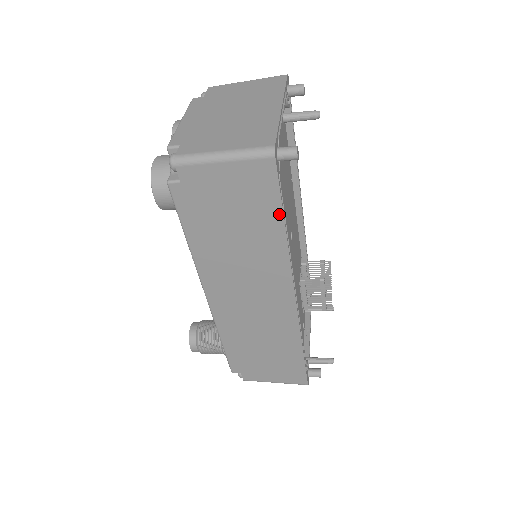
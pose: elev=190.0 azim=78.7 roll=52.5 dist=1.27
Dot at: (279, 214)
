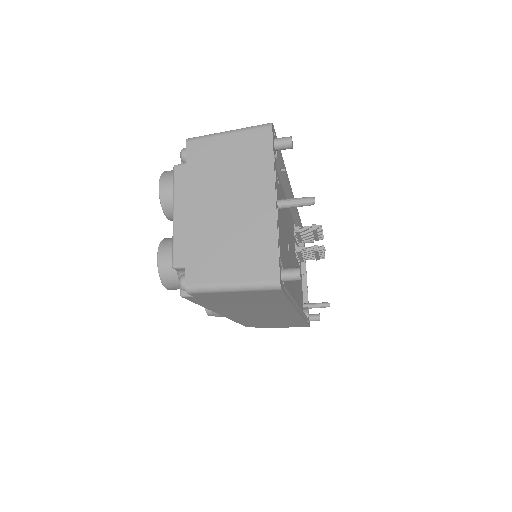
Dot at: (285, 300)
